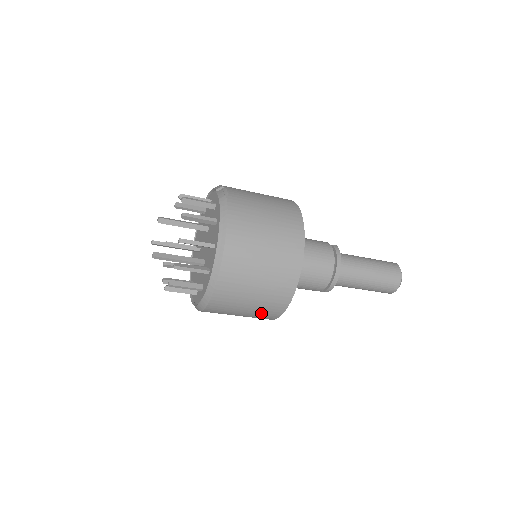
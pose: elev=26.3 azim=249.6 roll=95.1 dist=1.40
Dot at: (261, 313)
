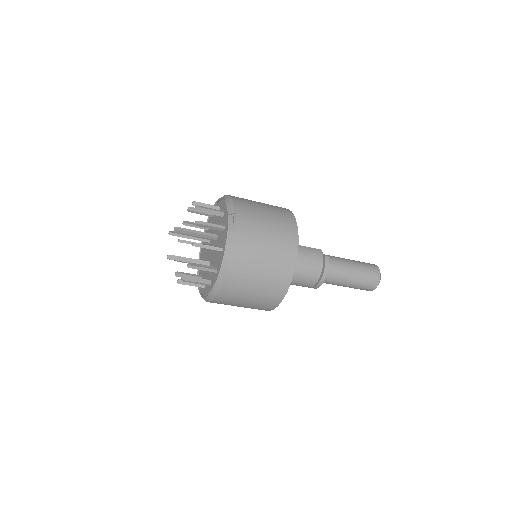
Dot at: occluded
